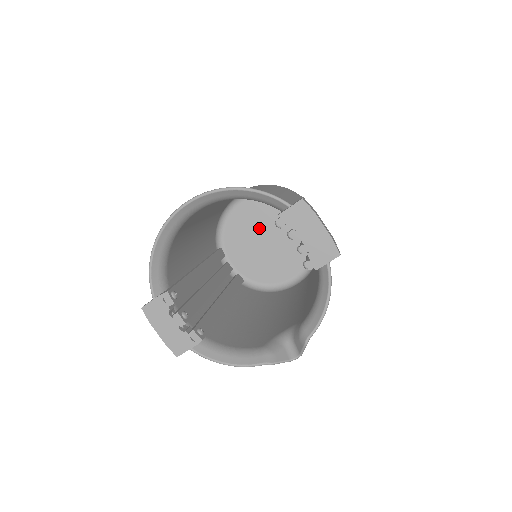
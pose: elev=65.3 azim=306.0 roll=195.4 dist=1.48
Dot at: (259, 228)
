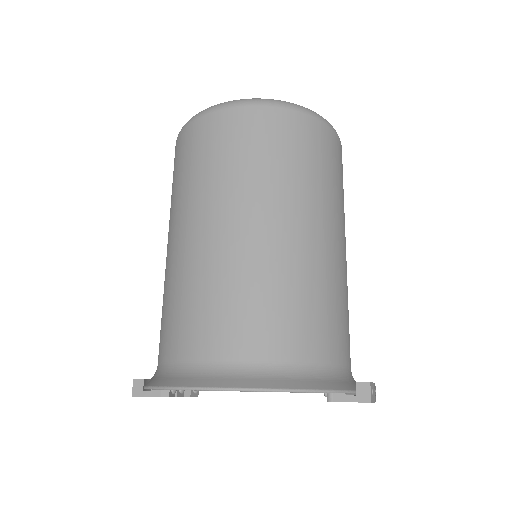
Dot at: occluded
